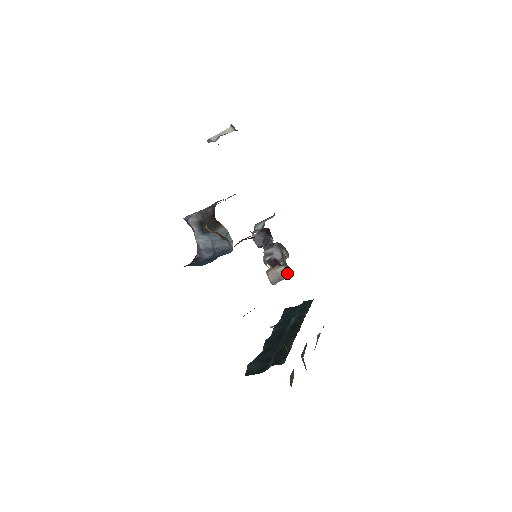
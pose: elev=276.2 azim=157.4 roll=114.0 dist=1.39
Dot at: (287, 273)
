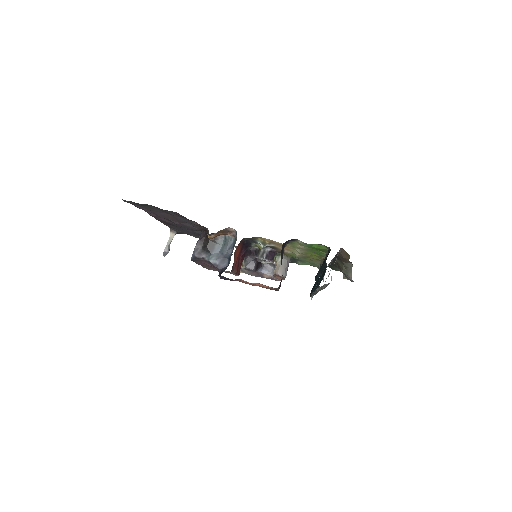
Dot at: (285, 260)
